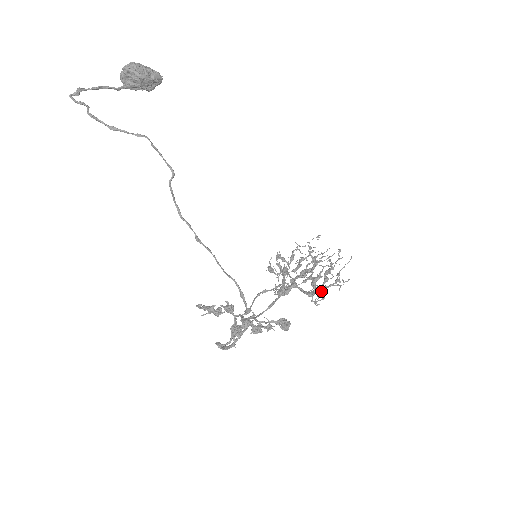
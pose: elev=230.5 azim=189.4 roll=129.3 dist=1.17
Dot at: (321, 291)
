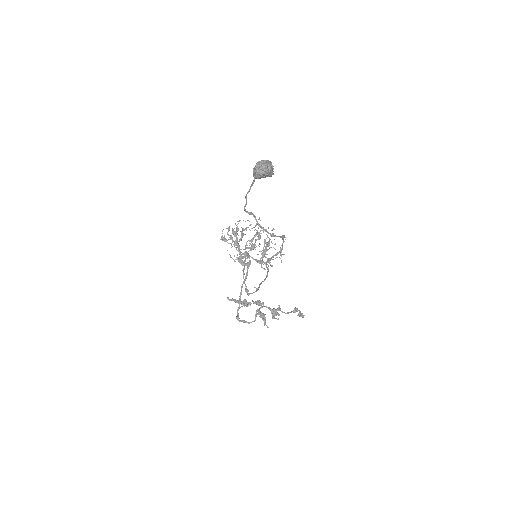
Dot at: (269, 261)
